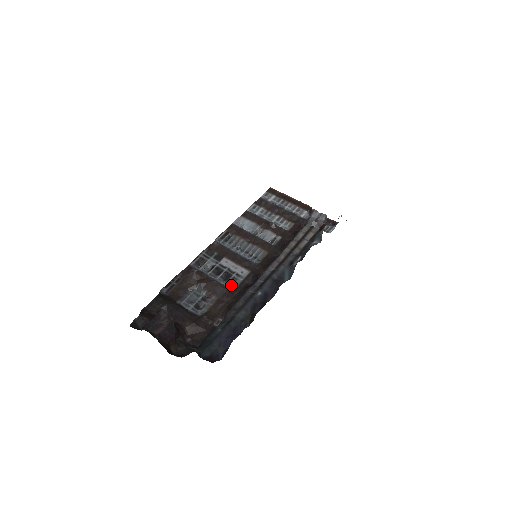
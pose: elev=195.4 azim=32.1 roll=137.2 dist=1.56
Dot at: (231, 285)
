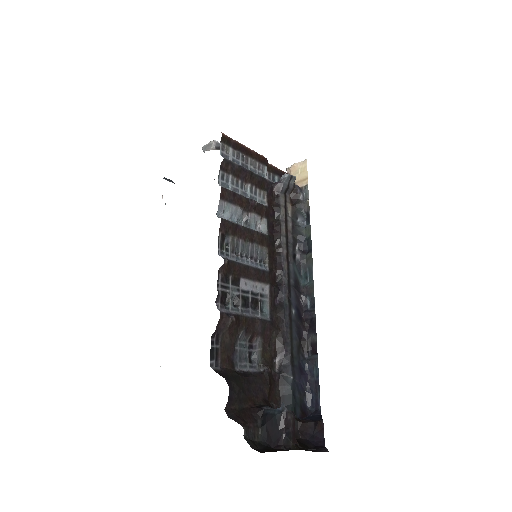
Dot at: (264, 313)
